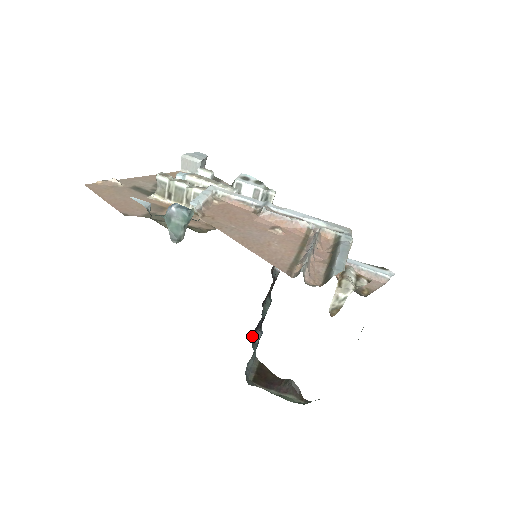
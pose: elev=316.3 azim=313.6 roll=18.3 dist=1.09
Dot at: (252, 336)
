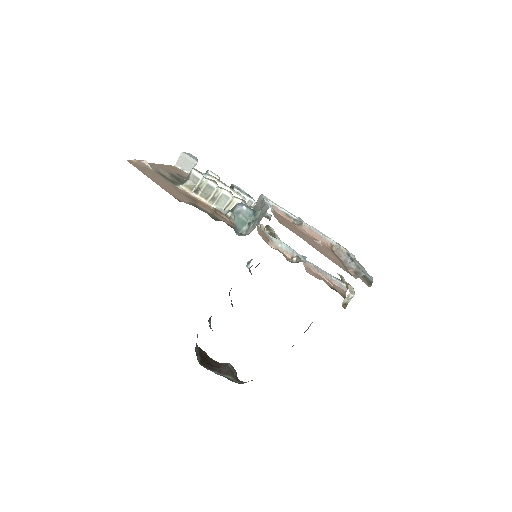
Dot at: occluded
